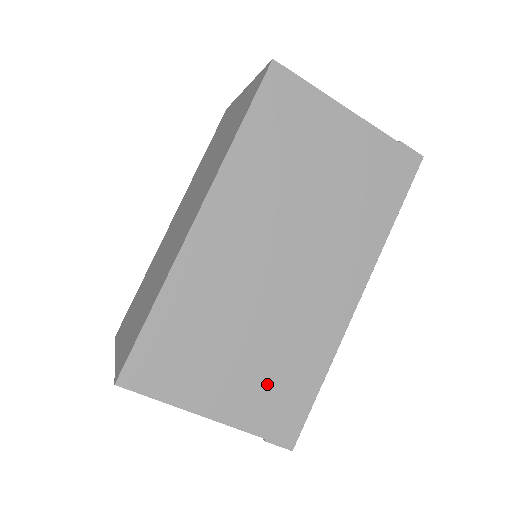
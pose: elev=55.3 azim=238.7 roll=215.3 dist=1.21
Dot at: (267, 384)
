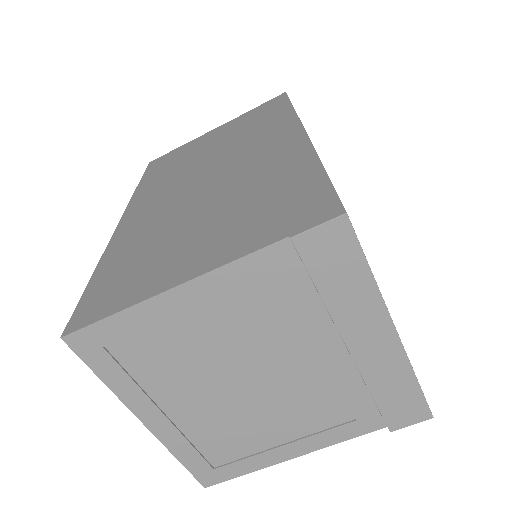
Dot at: (250, 215)
